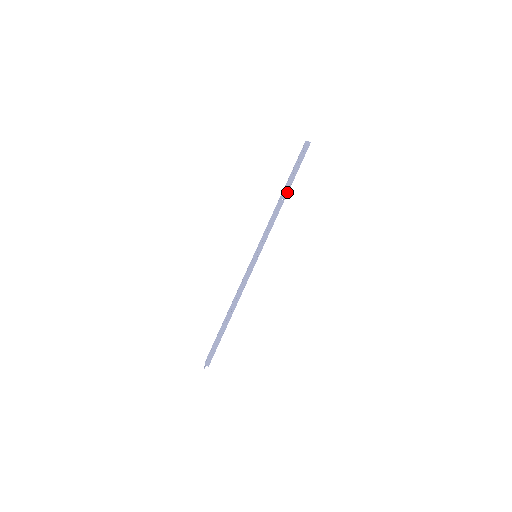
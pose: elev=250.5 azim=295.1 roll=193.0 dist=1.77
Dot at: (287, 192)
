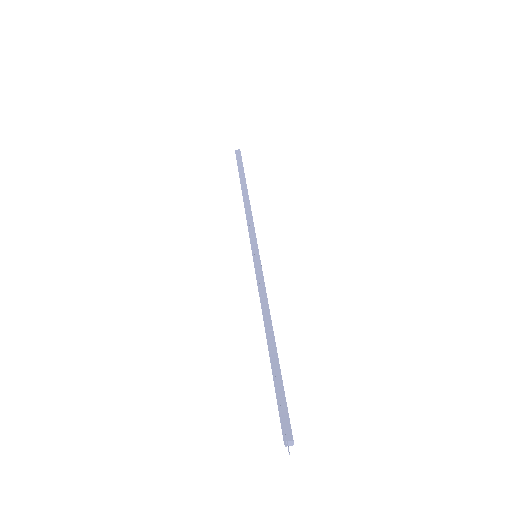
Dot at: (246, 187)
